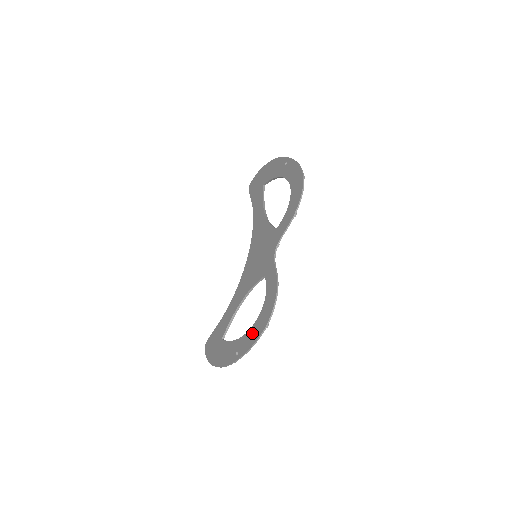
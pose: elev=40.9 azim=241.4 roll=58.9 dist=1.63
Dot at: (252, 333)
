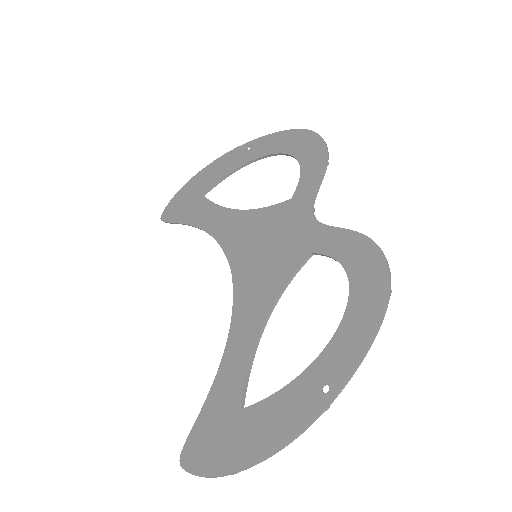
Dot at: (352, 328)
